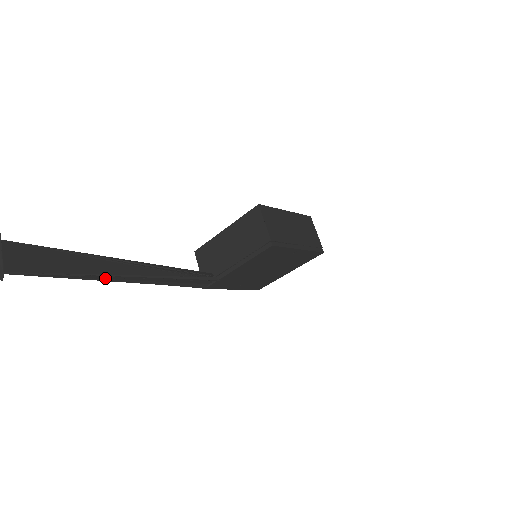
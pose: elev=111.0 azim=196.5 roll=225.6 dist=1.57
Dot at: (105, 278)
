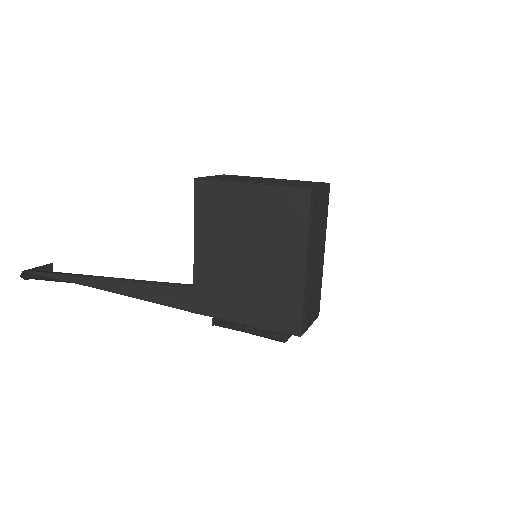
Dot at: (84, 280)
